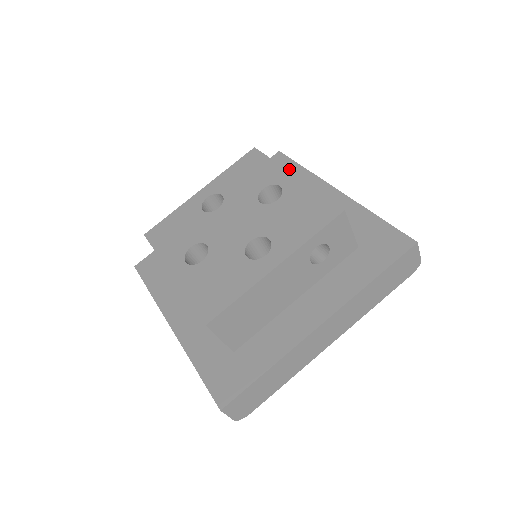
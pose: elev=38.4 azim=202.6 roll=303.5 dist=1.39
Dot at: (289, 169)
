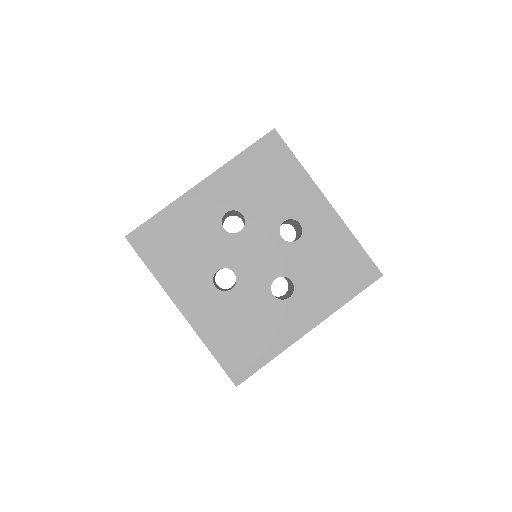
Dot at: (285, 159)
